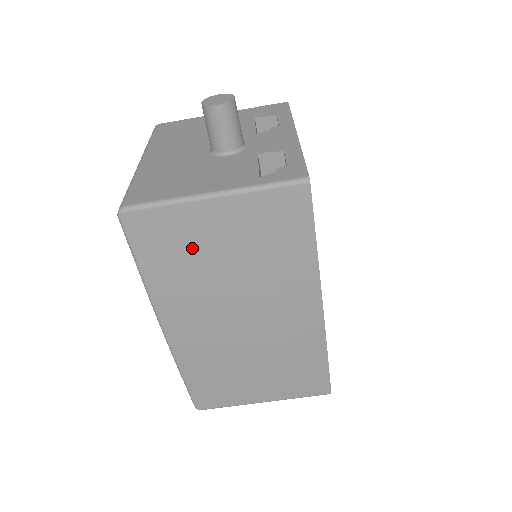
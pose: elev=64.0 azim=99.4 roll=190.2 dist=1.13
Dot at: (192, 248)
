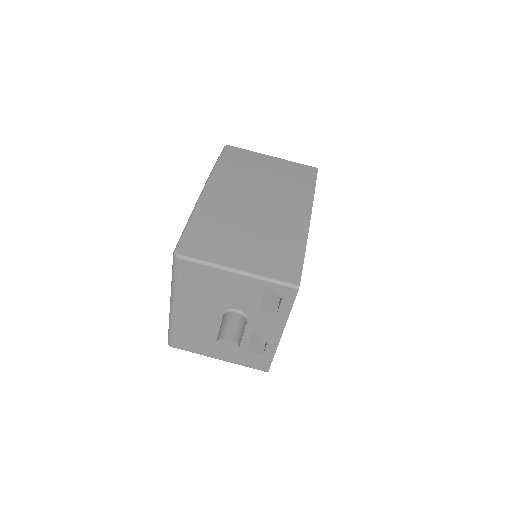
Dot at: (251, 165)
